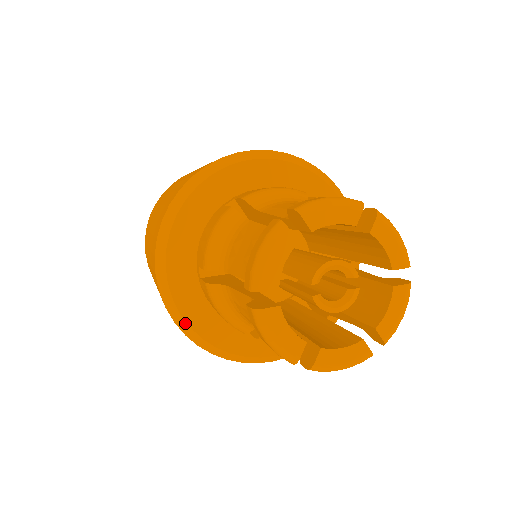
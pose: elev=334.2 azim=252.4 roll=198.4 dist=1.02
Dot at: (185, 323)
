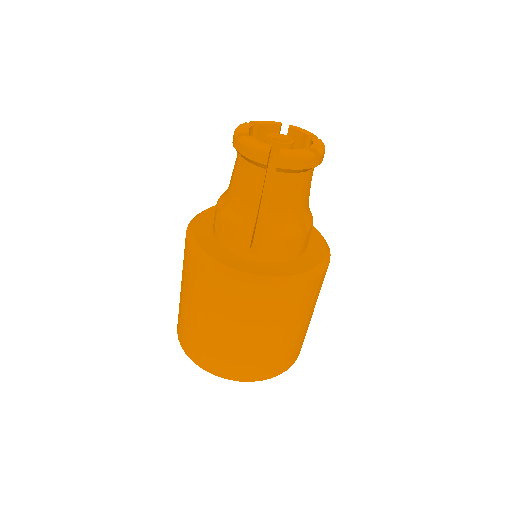
Dot at: (212, 259)
